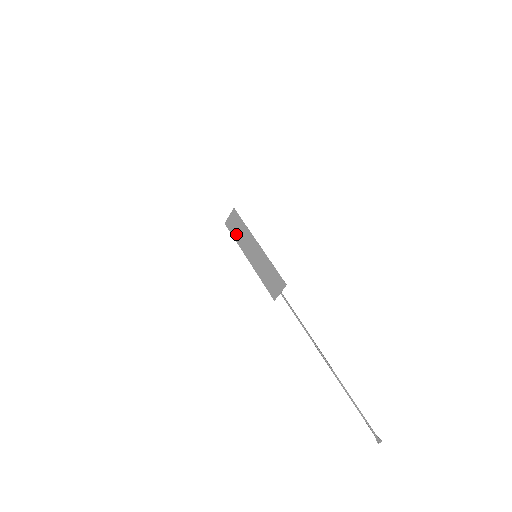
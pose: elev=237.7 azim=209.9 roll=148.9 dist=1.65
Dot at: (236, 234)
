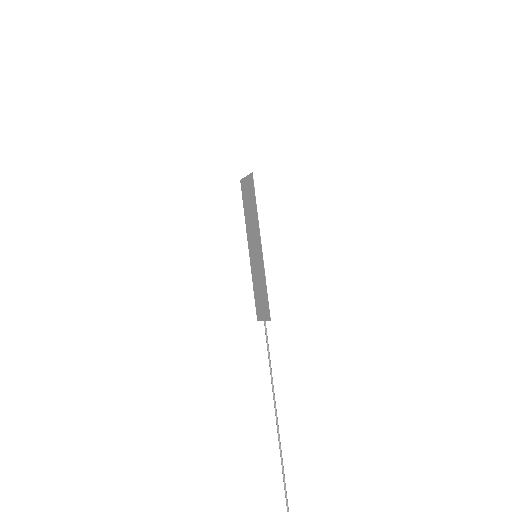
Dot at: (246, 208)
